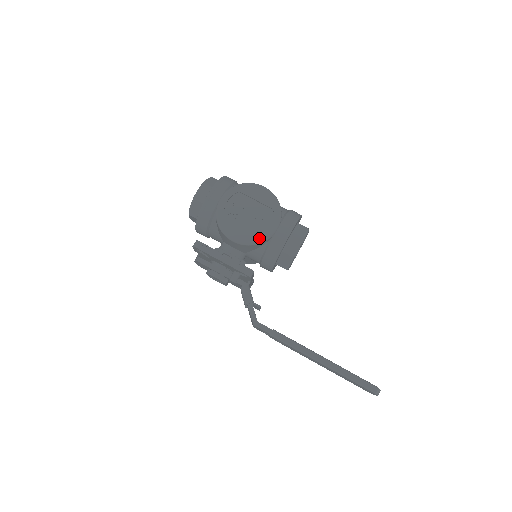
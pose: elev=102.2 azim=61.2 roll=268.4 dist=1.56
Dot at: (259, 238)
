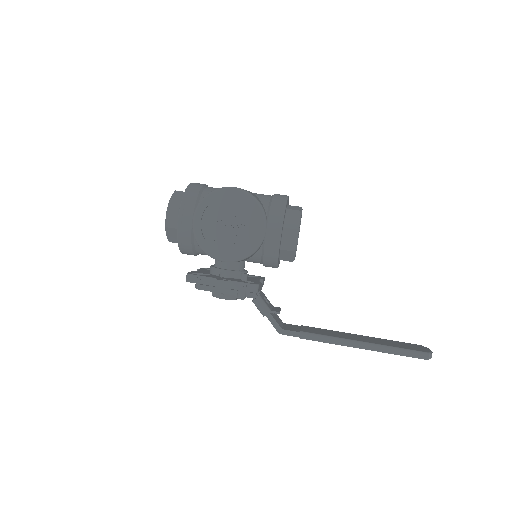
Dot at: (250, 249)
